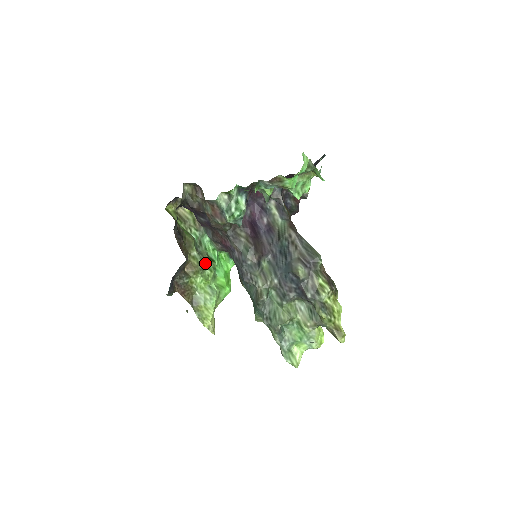
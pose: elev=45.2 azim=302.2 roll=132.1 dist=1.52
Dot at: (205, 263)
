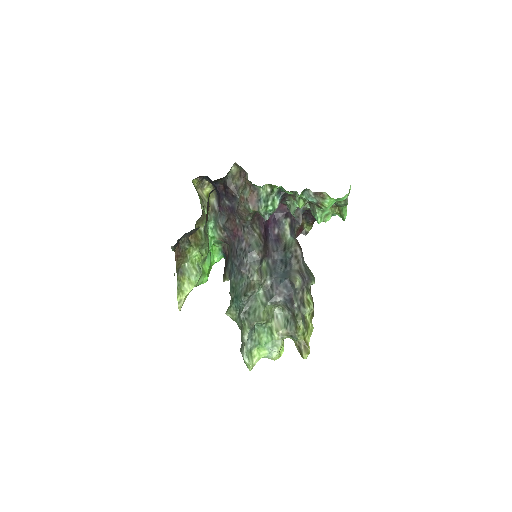
Dot at: (206, 242)
